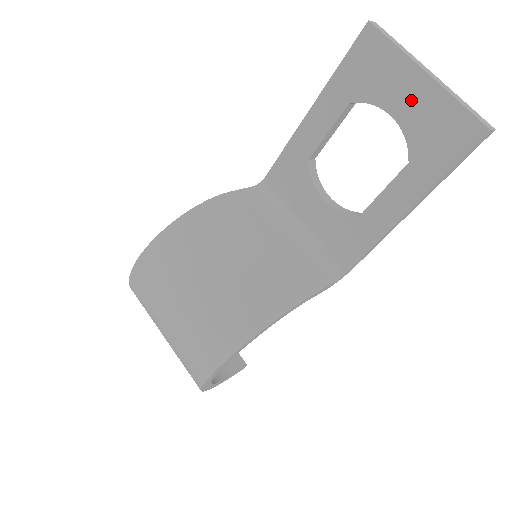
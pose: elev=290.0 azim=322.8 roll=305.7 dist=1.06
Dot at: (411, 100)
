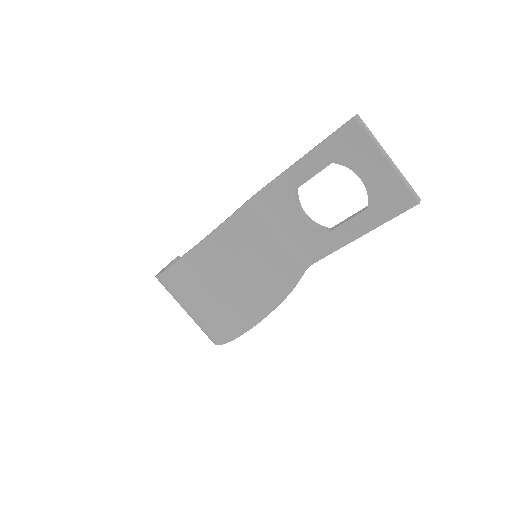
Dot at: (375, 173)
